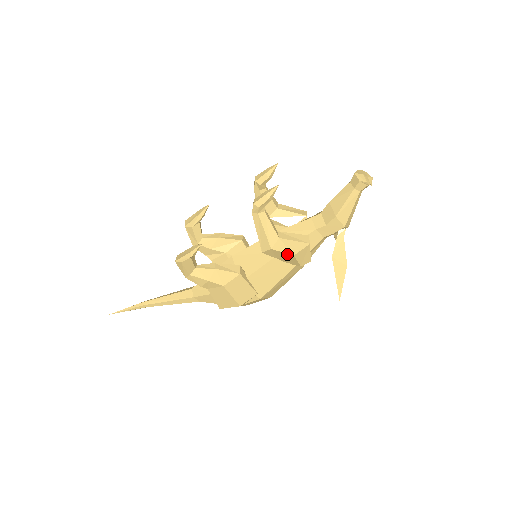
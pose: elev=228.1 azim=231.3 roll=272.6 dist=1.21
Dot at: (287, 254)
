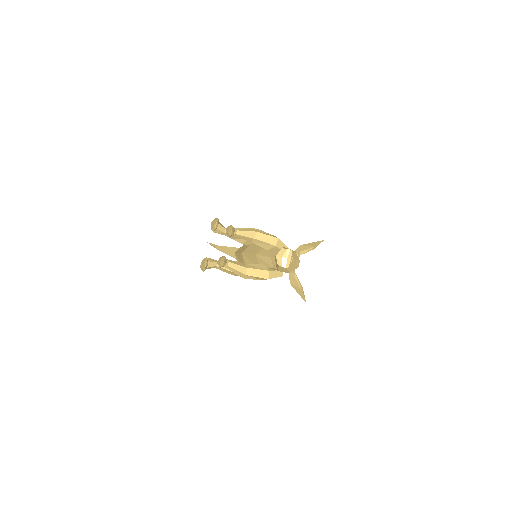
Dot at: (258, 279)
